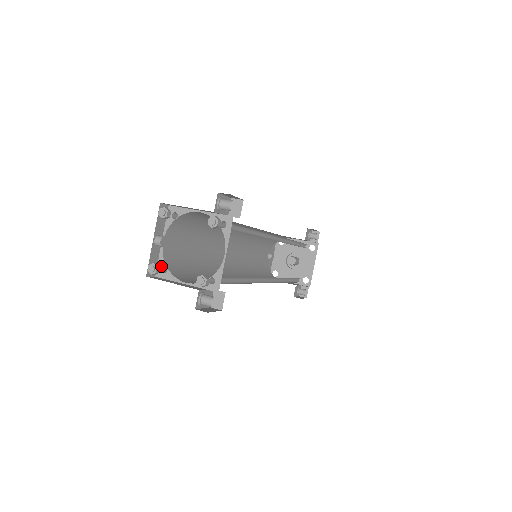
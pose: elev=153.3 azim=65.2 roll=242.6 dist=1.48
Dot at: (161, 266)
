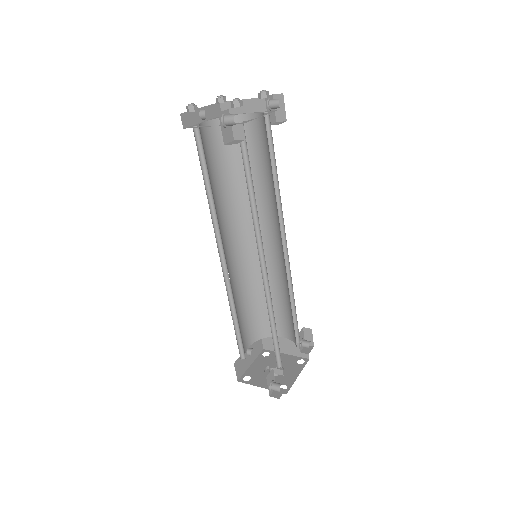
Dot at: (194, 126)
